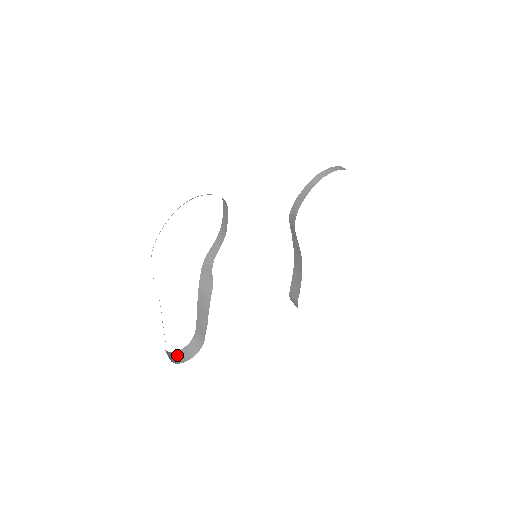
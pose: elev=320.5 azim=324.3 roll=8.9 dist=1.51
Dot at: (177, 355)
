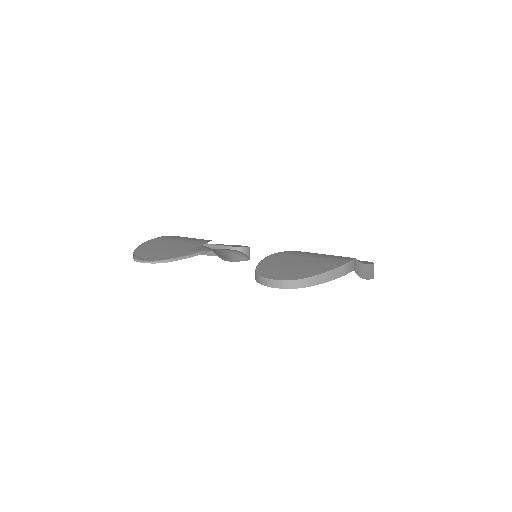
Dot at: (242, 249)
